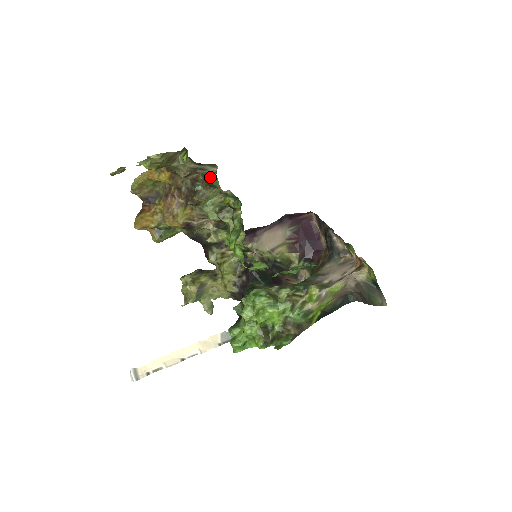
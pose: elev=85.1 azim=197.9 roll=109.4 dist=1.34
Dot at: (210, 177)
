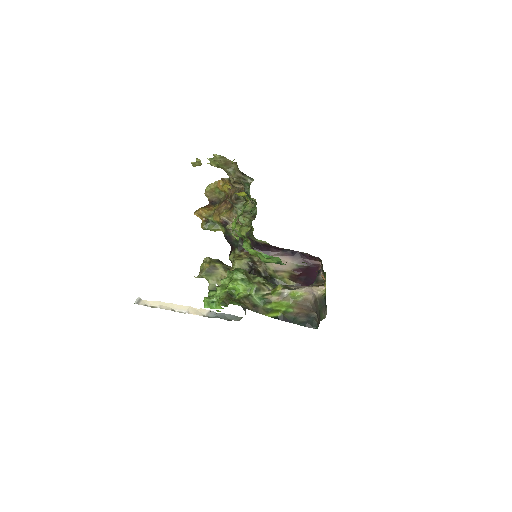
Dot at: (248, 187)
